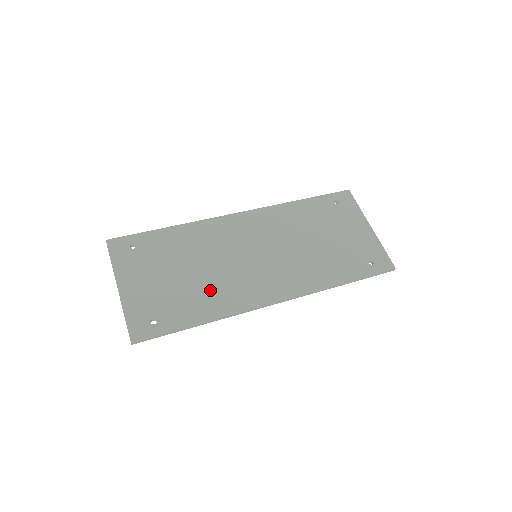
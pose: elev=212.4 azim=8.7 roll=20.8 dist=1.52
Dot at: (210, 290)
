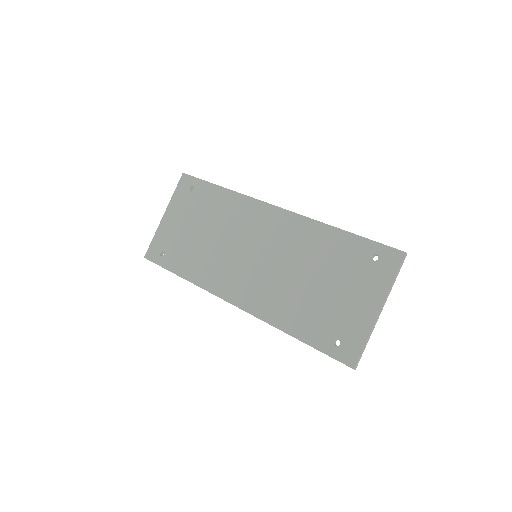
Dot at: (204, 259)
